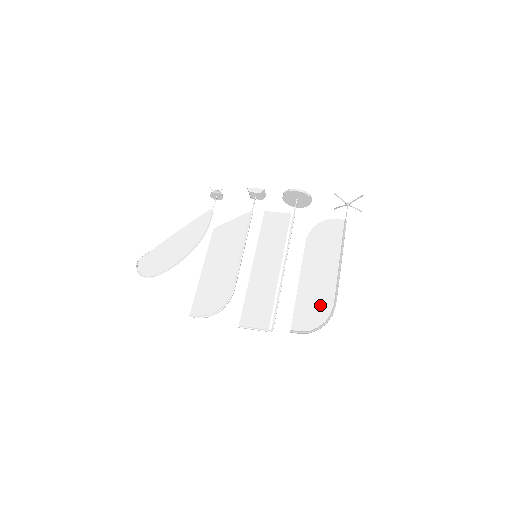
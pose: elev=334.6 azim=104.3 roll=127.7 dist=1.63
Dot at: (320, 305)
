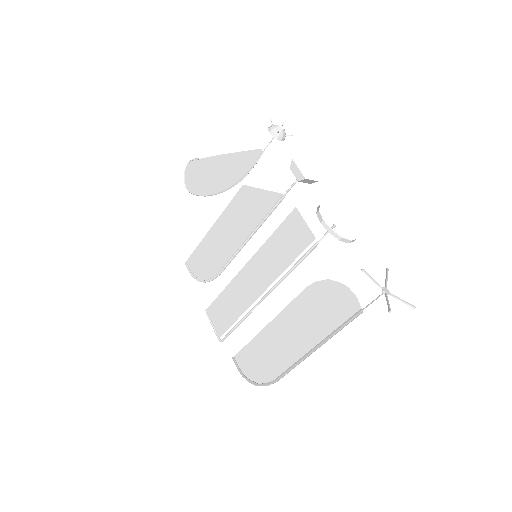
Dot at: (266, 365)
